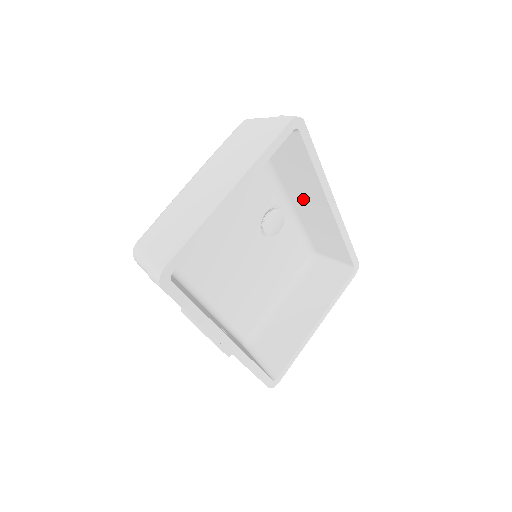
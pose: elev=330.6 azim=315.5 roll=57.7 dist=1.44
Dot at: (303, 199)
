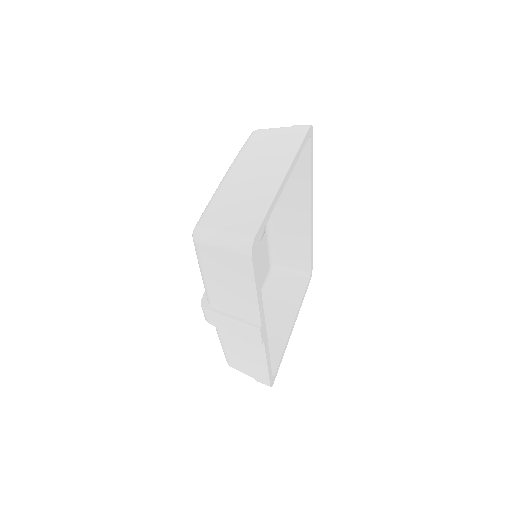
Dot at: (286, 206)
